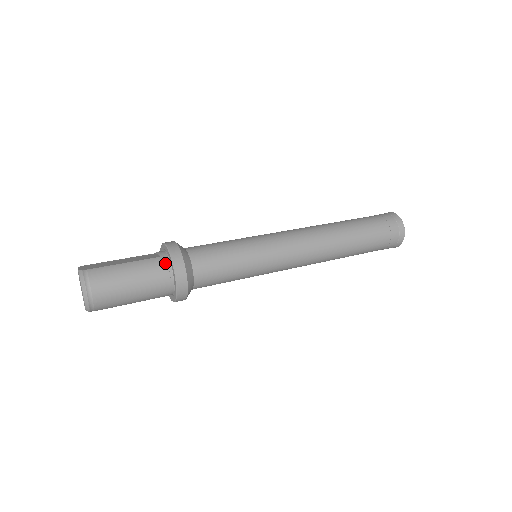
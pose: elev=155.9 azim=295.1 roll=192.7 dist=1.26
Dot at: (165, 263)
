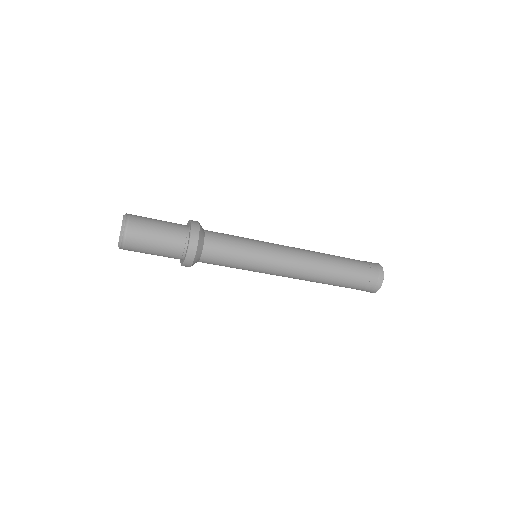
Dot at: occluded
